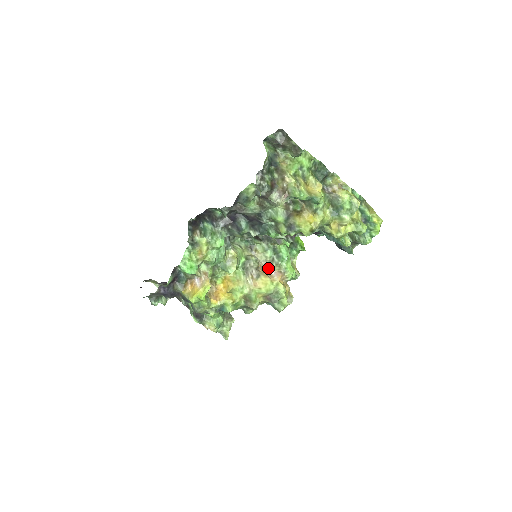
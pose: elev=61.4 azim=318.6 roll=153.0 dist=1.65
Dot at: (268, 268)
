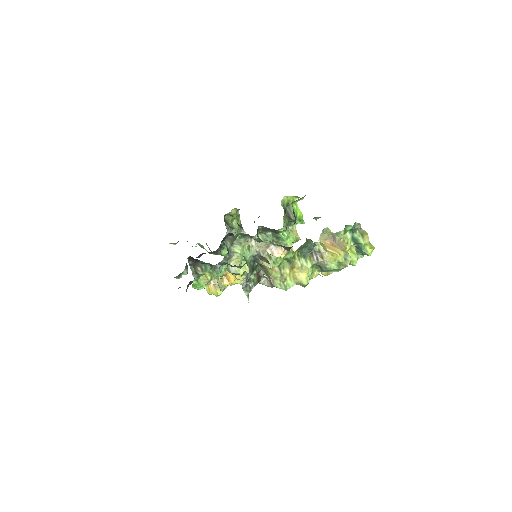
Dot at: (269, 248)
